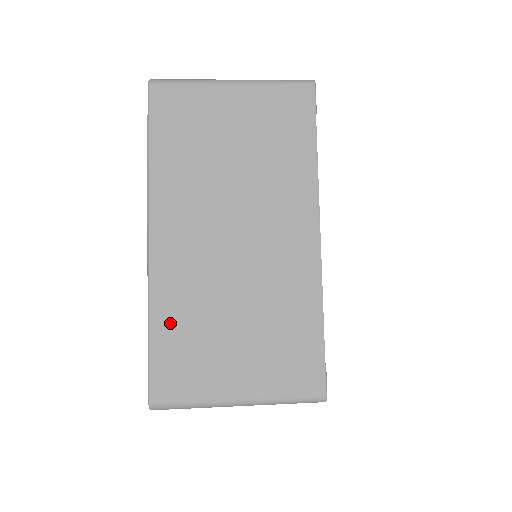
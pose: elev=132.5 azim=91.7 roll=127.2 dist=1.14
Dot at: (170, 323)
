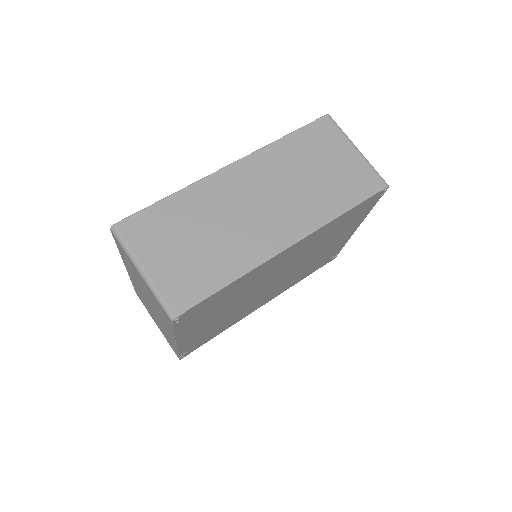
Dot at: (137, 291)
